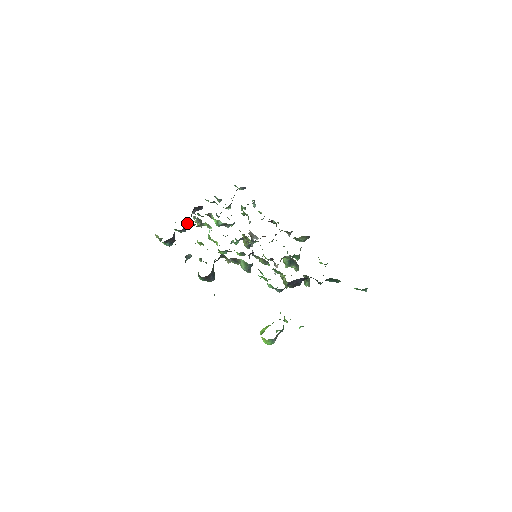
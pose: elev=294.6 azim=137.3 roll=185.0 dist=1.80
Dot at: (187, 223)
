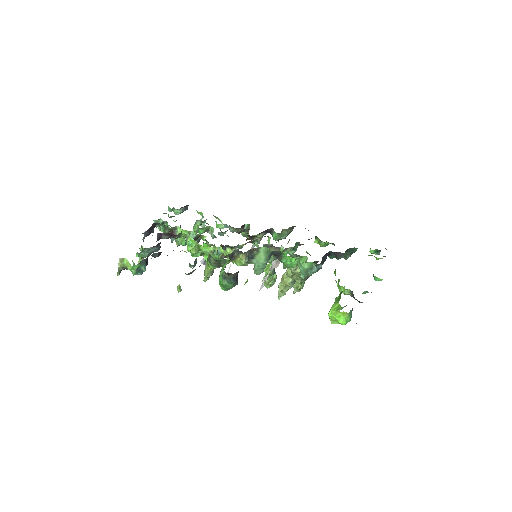
Dot at: (157, 239)
